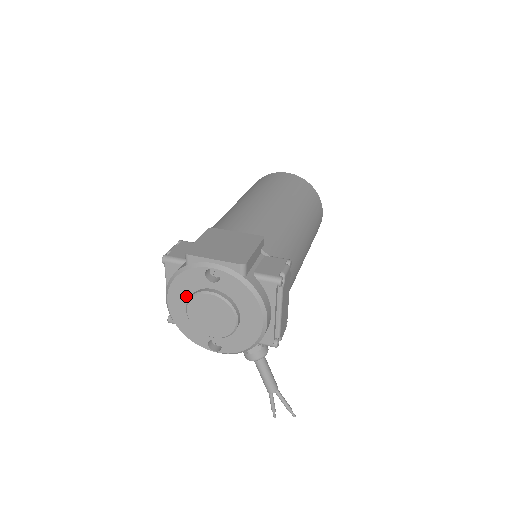
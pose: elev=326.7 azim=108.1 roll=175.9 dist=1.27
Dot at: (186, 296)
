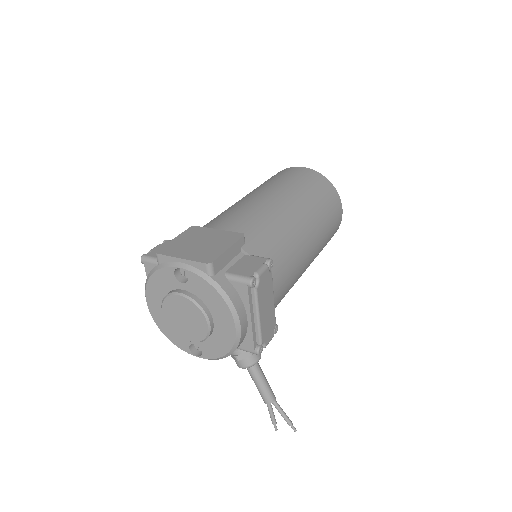
Dot at: (162, 297)
